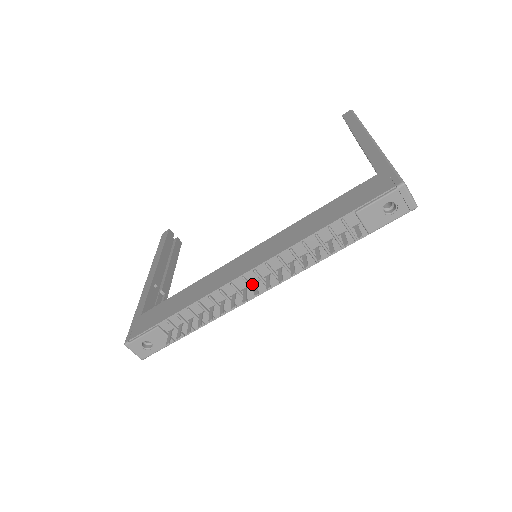
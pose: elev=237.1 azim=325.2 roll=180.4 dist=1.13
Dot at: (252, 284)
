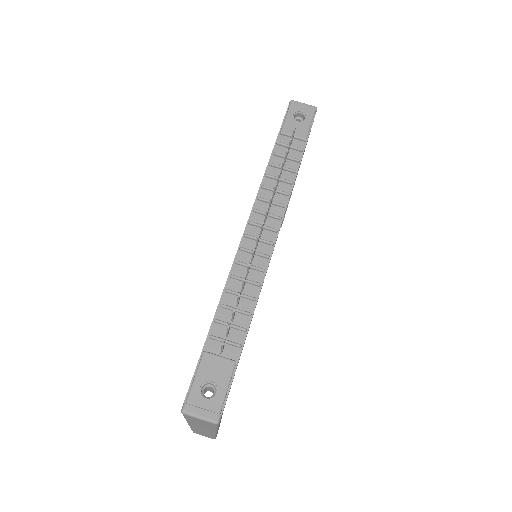
Dot at: (259, 238)
